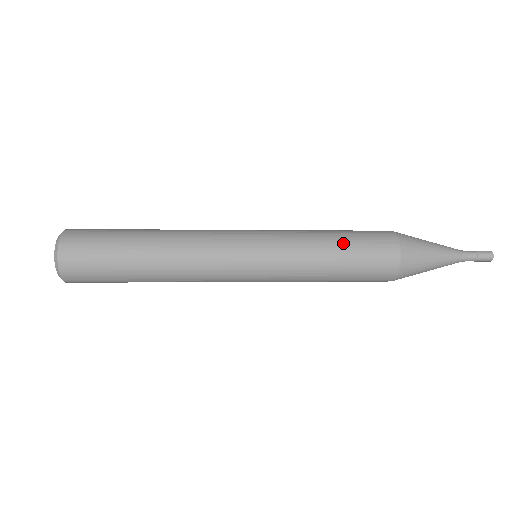
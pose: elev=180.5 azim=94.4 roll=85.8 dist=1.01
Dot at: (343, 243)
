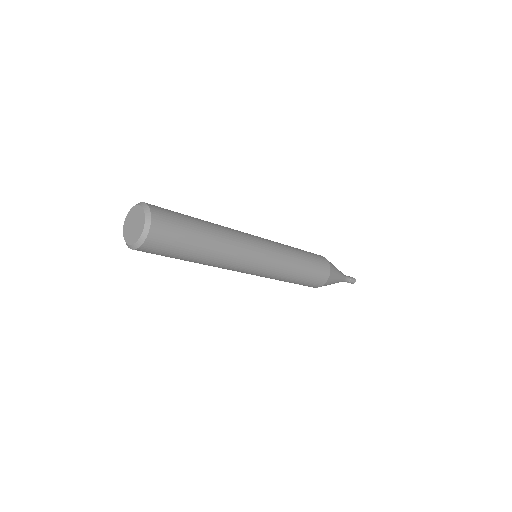
Dot at: occluded
